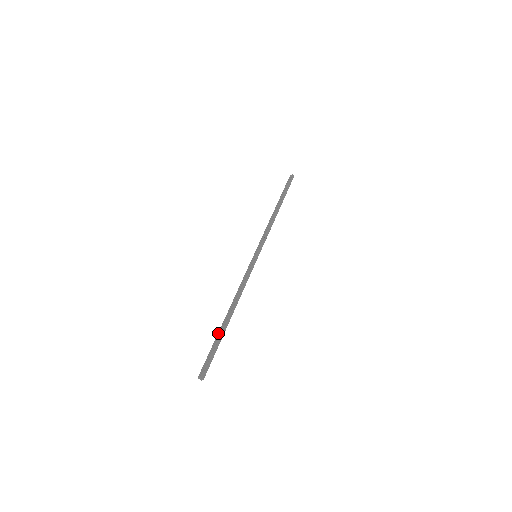
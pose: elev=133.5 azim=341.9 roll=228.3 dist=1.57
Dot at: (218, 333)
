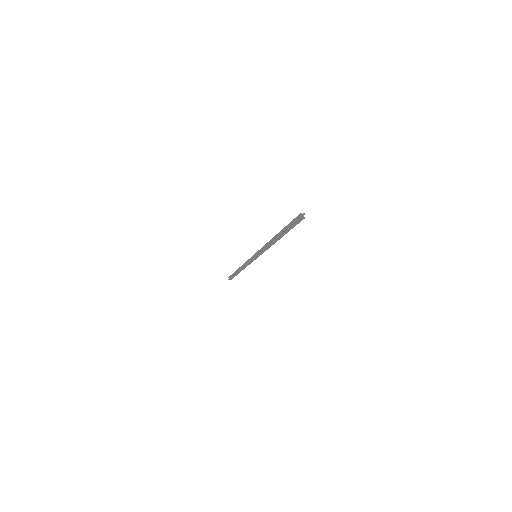
Dot at: (283, 228)
